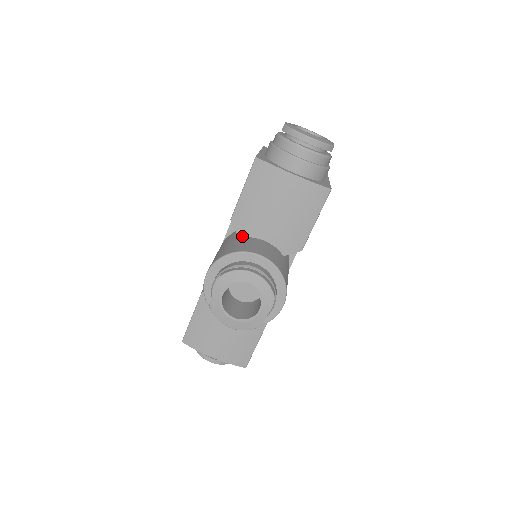
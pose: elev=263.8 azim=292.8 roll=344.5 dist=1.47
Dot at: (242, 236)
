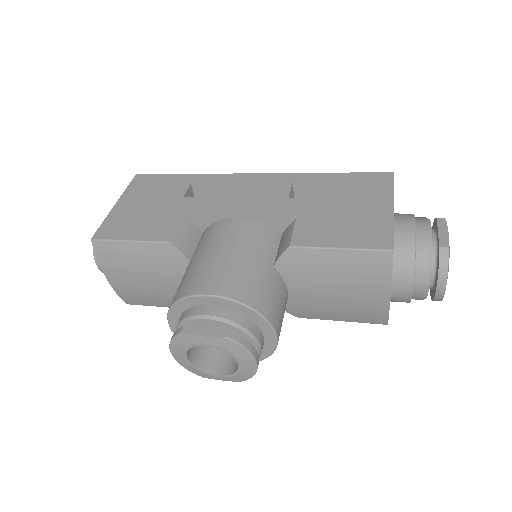
Dot at: (278, 268)
